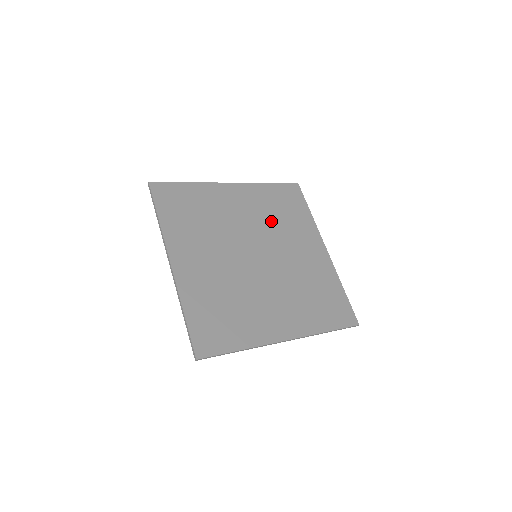
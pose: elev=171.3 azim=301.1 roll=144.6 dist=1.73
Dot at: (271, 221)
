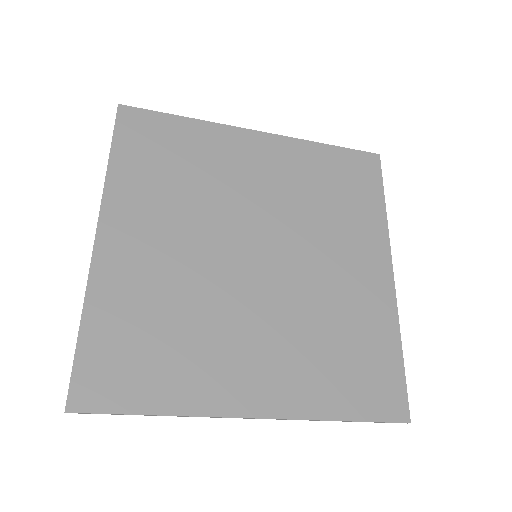
Dot at: (194, 197)
